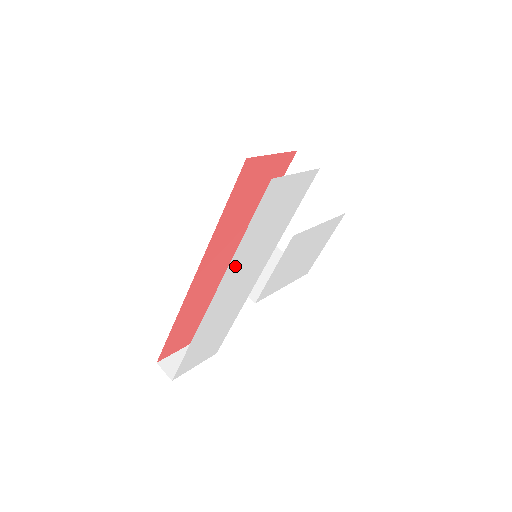
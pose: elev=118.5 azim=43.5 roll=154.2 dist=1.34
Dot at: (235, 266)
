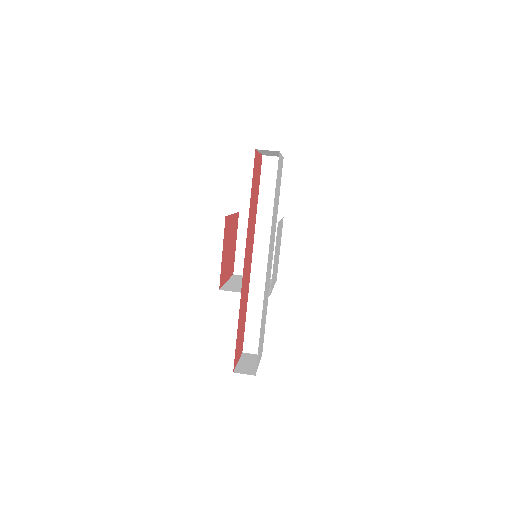
Dot at: (271, 235)
